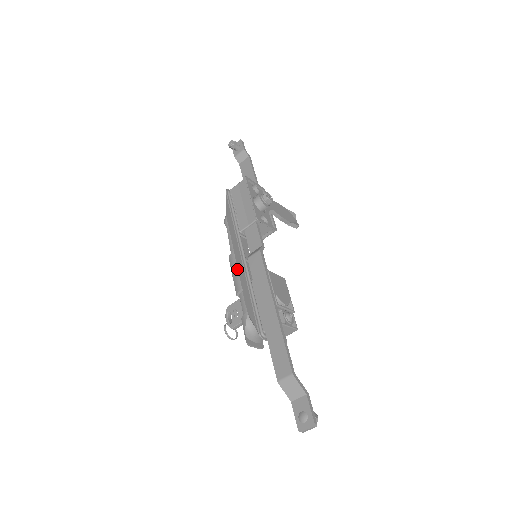
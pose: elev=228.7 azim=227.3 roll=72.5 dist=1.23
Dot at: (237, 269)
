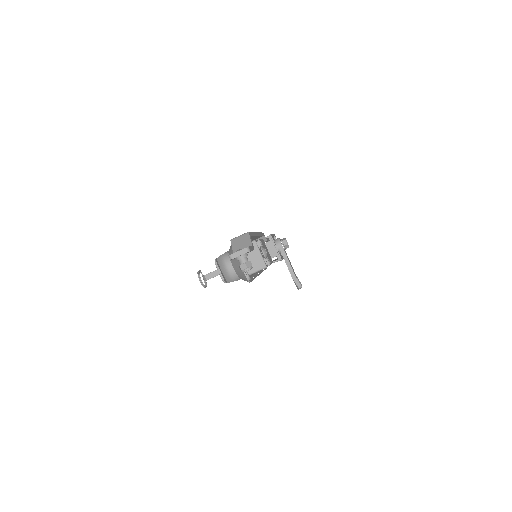
Dot at: occluded
